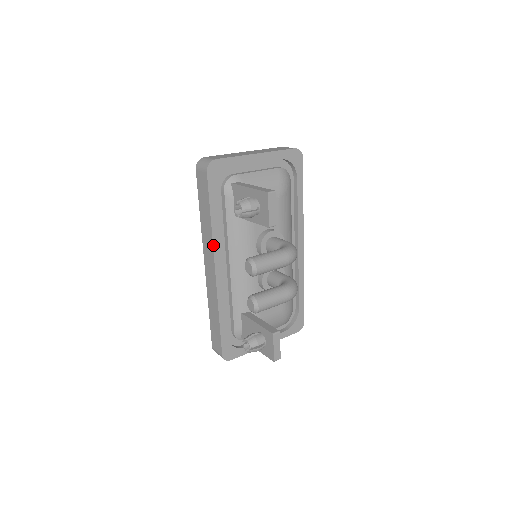
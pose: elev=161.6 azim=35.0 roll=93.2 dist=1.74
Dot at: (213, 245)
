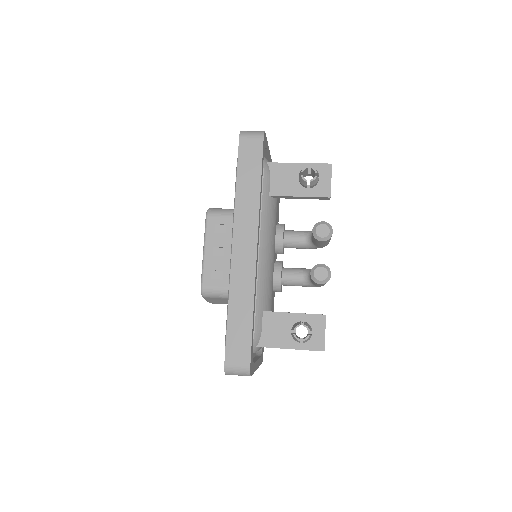
Dot at: (259, 218)
